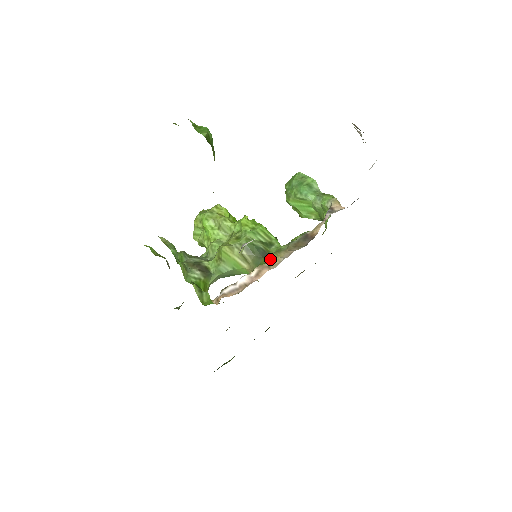
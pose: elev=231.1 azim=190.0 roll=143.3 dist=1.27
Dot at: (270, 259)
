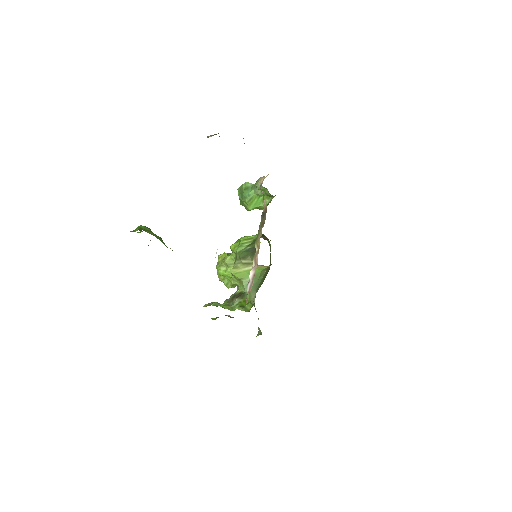
Dot at: occluded
